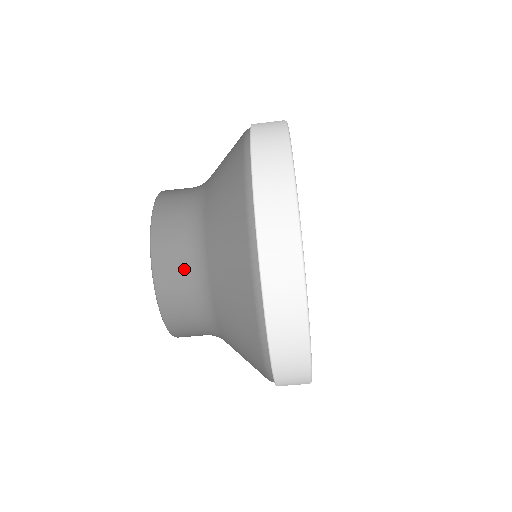
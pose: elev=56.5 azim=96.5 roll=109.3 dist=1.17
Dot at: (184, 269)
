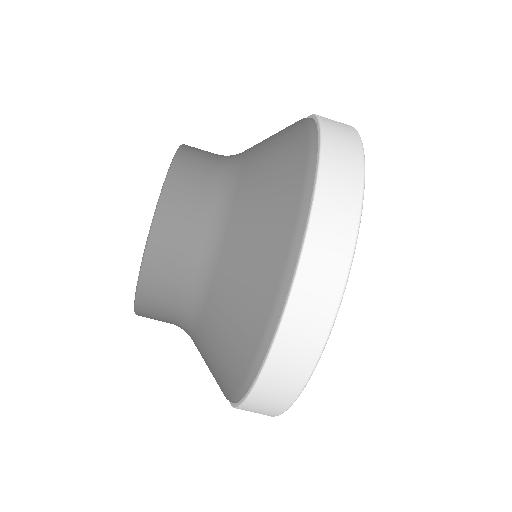
Dot at: (211, 166)
